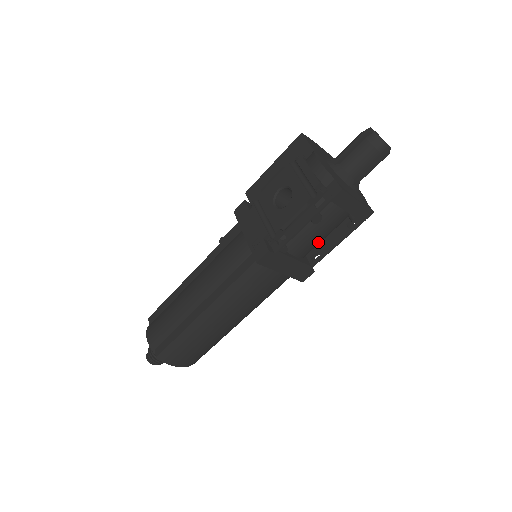
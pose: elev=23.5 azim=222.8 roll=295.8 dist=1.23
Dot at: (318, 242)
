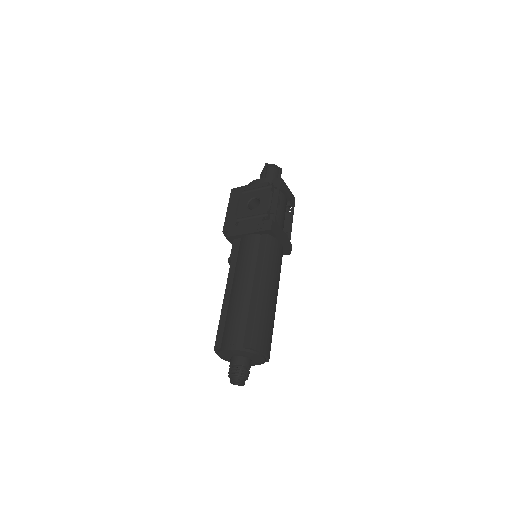
Dot at: occluded
